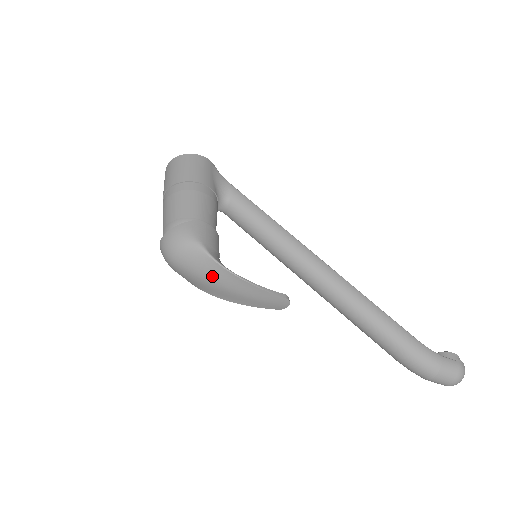
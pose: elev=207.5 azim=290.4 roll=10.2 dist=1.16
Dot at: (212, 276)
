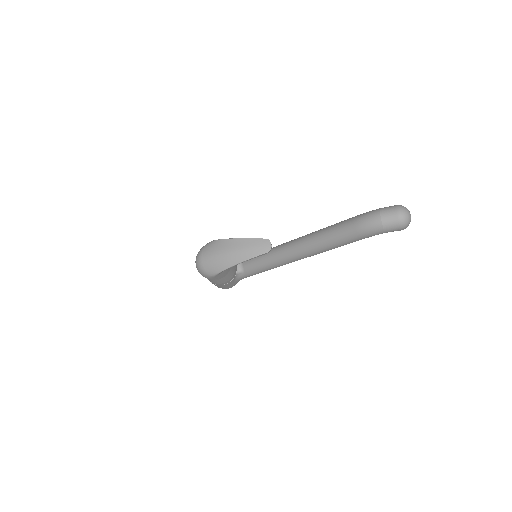
Dot at: (220, 249)
